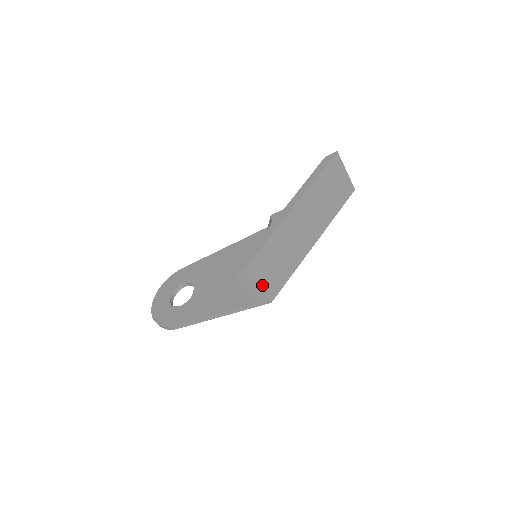
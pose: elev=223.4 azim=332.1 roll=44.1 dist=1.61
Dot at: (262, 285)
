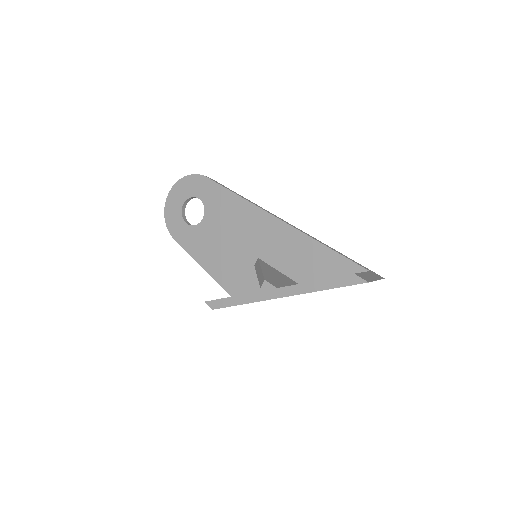
Dot at: occluded
